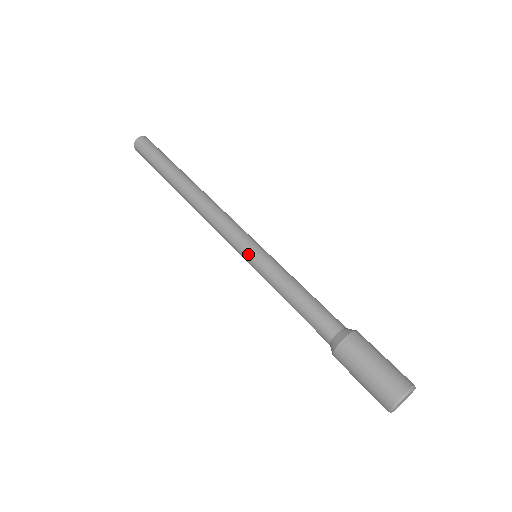
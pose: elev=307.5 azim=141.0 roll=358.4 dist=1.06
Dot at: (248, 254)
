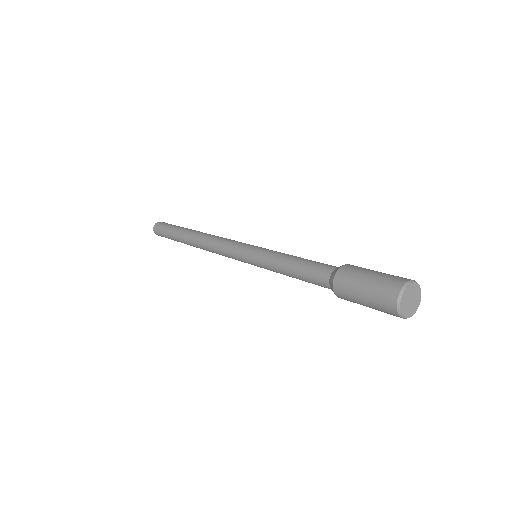
Dot at: (248, 252)
